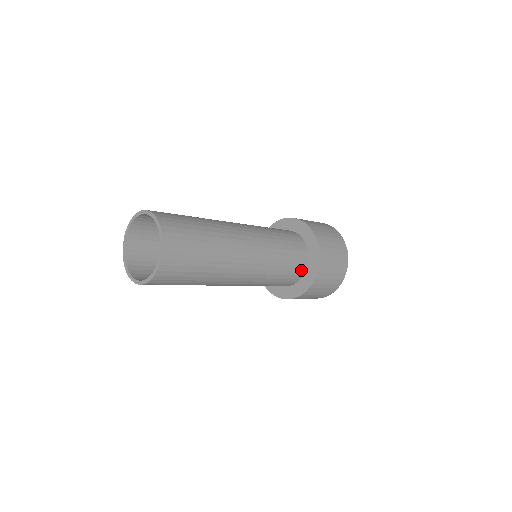
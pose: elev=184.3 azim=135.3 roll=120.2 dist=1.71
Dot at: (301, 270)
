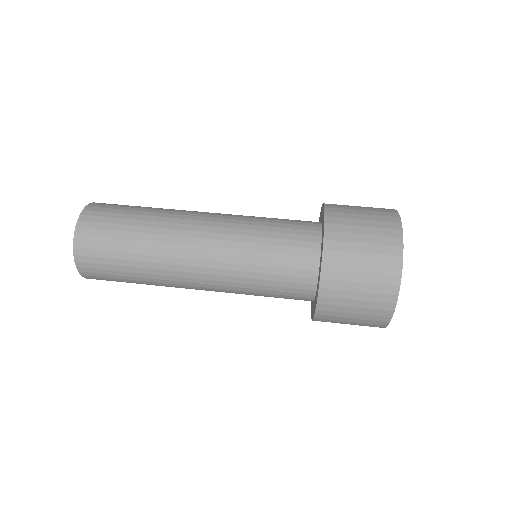
Dot at: (304, 300)
